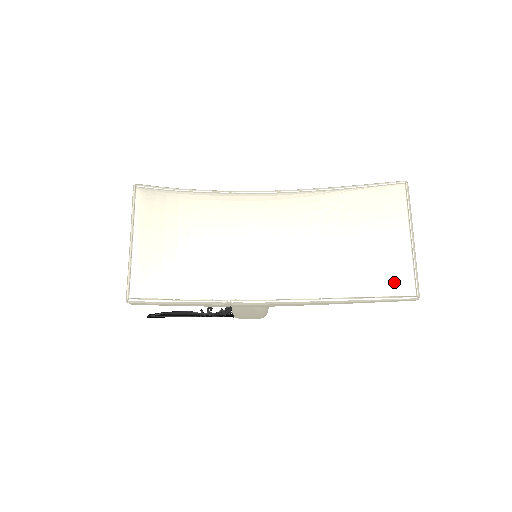
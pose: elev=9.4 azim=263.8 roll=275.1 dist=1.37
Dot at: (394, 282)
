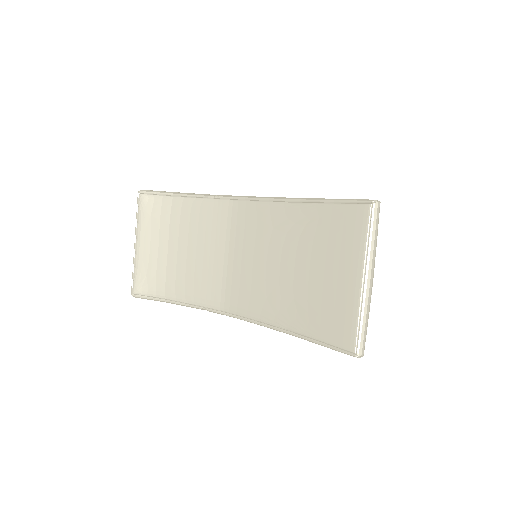
Dot at: (336, 330)
